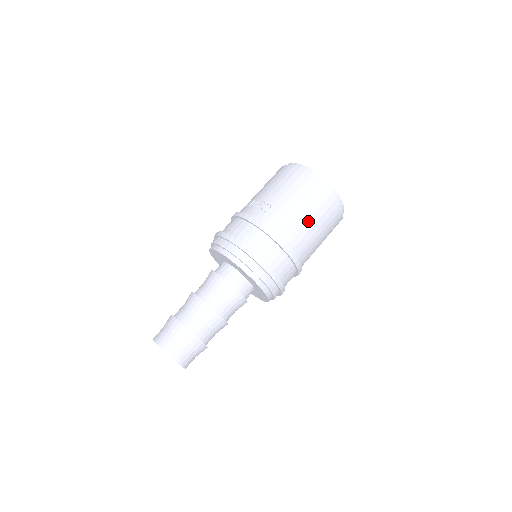
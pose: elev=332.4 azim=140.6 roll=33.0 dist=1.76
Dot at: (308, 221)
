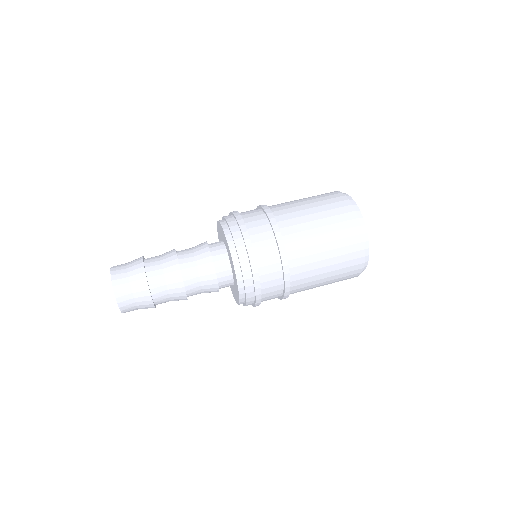
Dot at: (311, 214)
